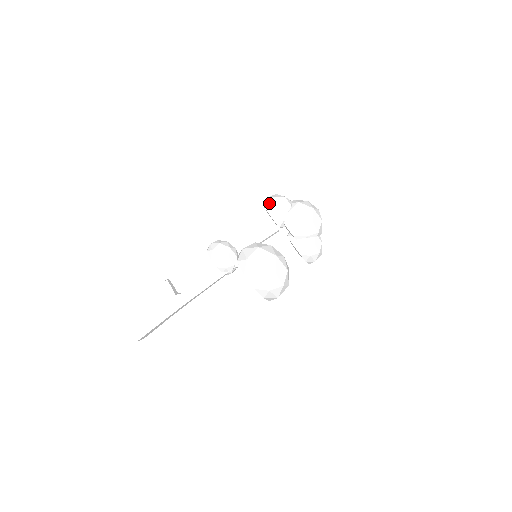
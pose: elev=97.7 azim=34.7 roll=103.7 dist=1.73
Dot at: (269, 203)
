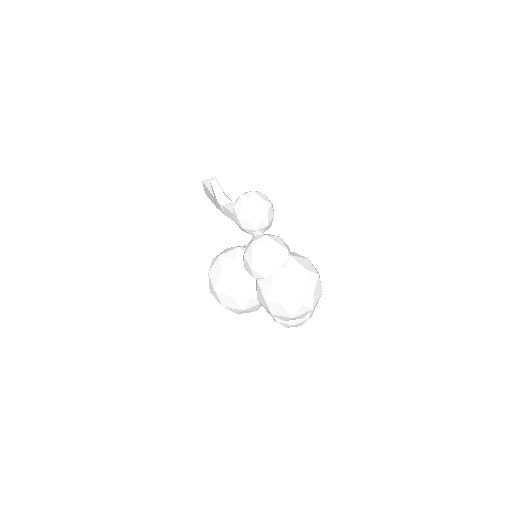
Dot at: (244, 252)
